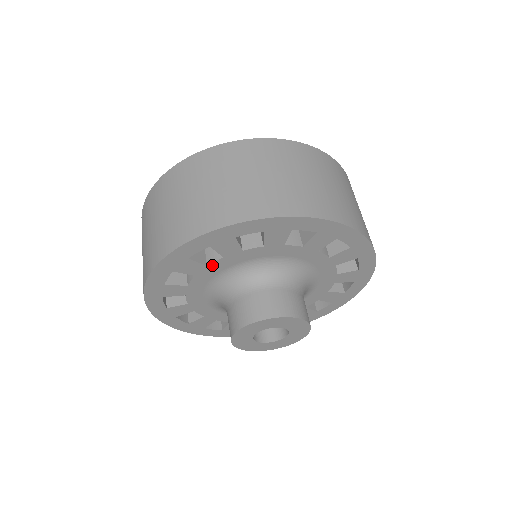
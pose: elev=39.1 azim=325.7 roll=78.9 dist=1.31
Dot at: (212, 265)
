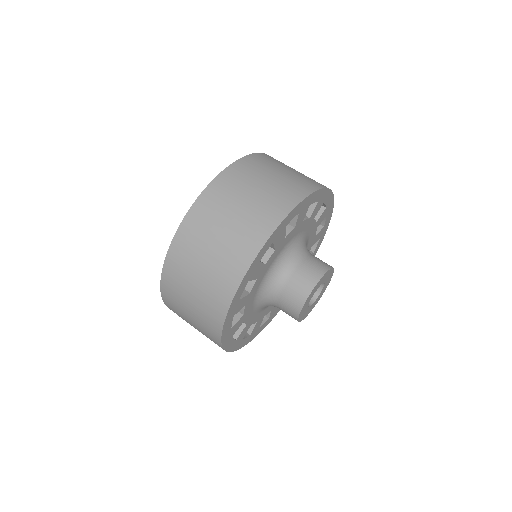
Dot at: (245, 312)
